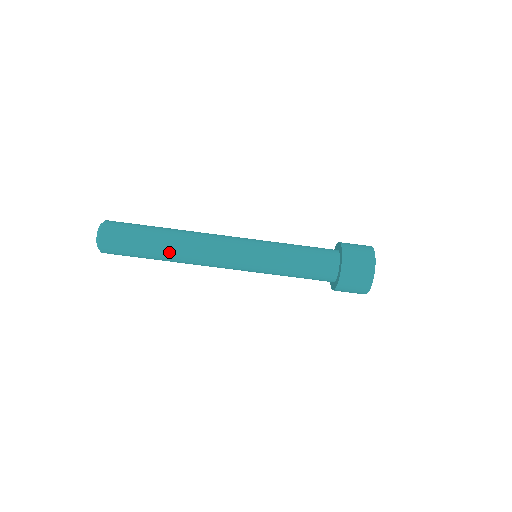
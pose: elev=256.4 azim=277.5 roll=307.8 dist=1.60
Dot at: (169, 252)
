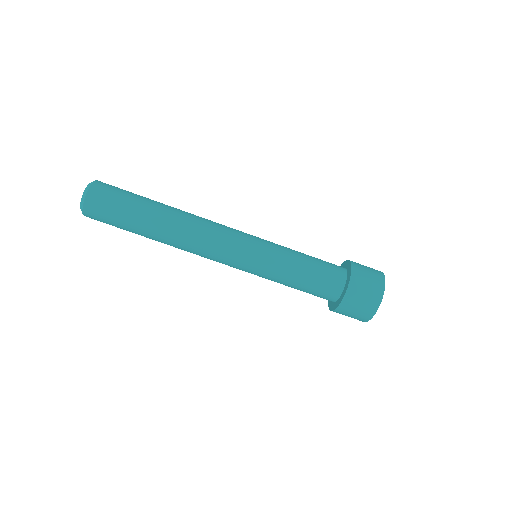
Dot at: (161, 232)
